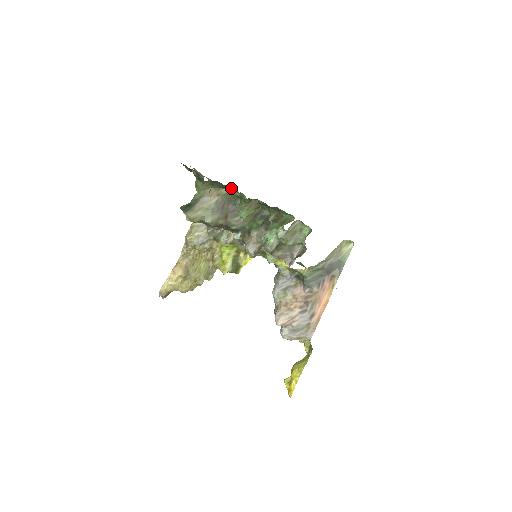
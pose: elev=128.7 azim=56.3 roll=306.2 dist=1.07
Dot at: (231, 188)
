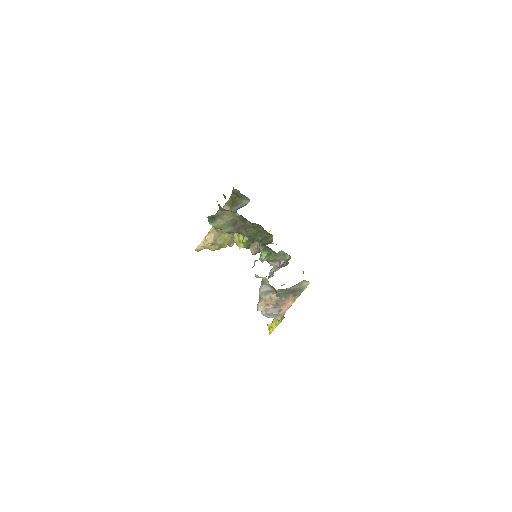
Dot at: occluded
